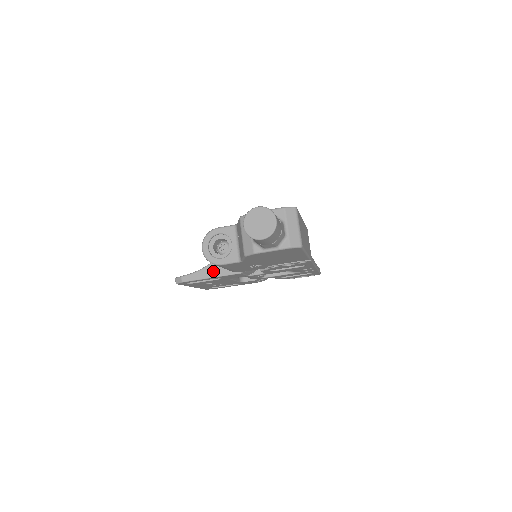
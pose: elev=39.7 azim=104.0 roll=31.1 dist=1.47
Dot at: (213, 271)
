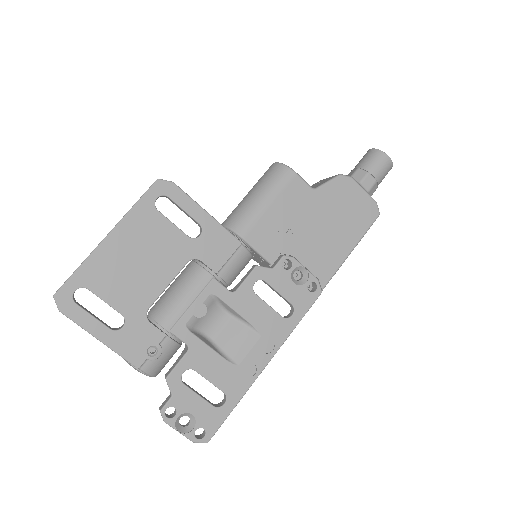
Dot at: occluded
